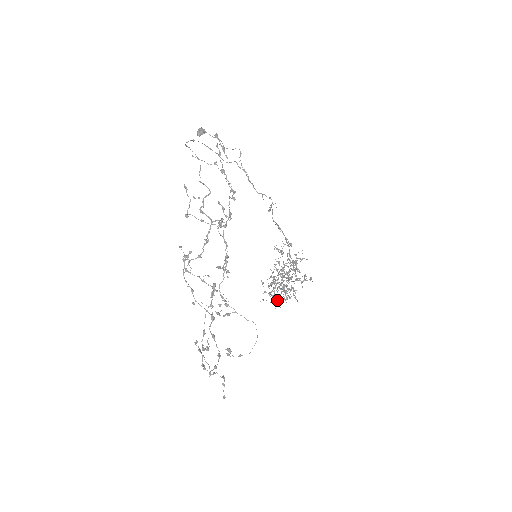
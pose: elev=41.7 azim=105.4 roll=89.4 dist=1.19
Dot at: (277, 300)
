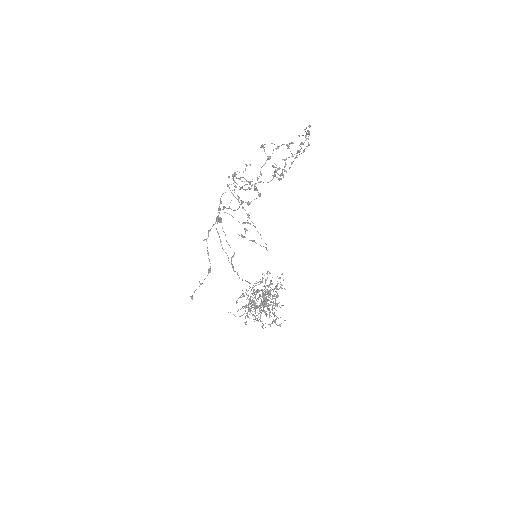
Dot at: (255, 302)
